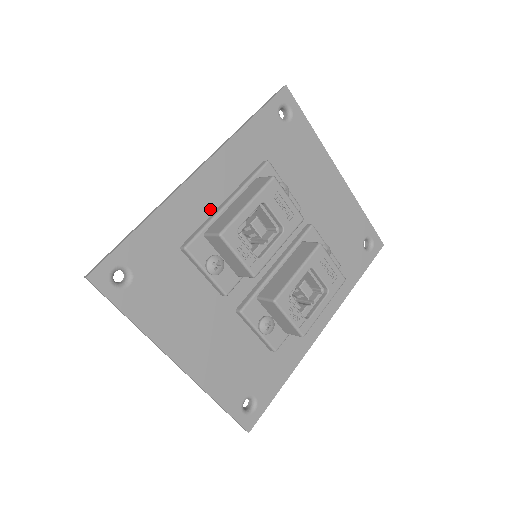
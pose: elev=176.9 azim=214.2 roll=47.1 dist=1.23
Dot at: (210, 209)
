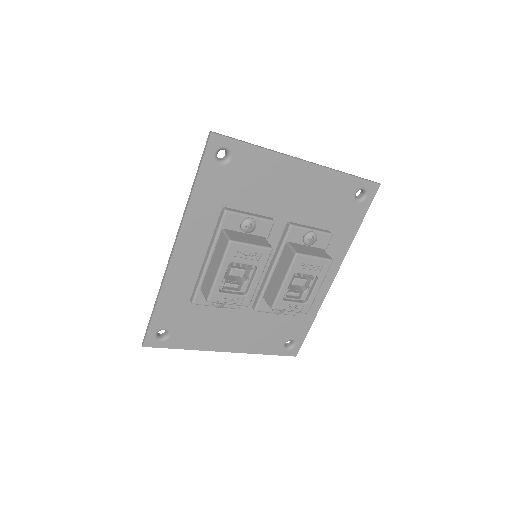
Dot at: (198, 267)
